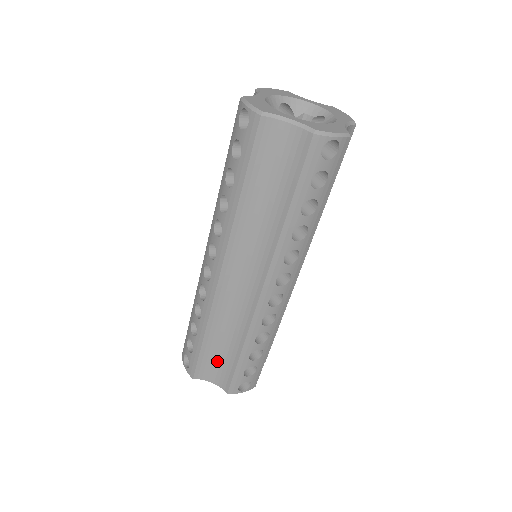
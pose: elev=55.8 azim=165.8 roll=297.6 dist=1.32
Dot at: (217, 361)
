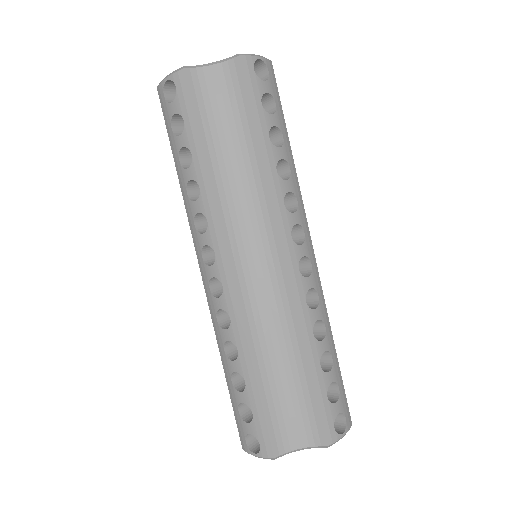
Dot at: (288, 406)
